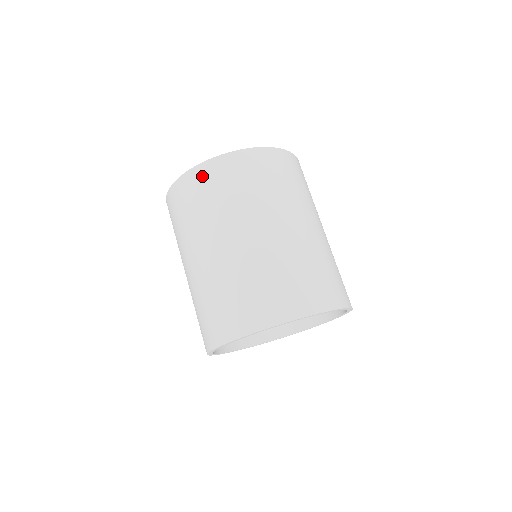
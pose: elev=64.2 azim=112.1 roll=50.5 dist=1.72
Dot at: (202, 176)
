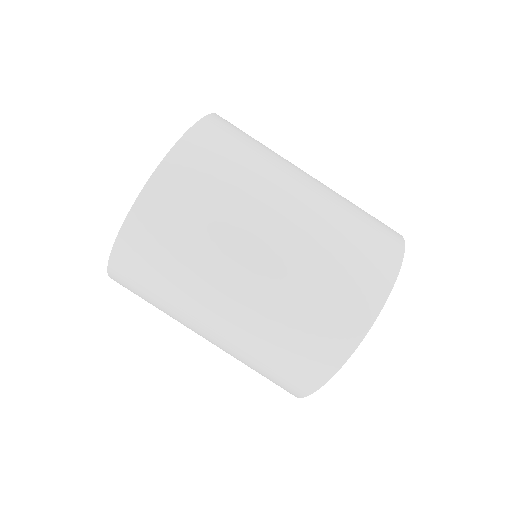
Dot at: (135, 245)
